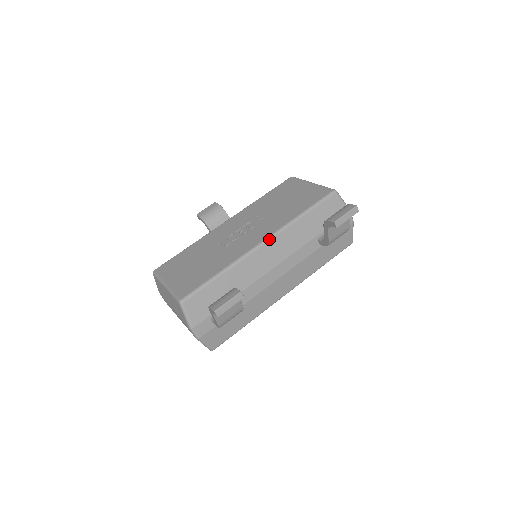
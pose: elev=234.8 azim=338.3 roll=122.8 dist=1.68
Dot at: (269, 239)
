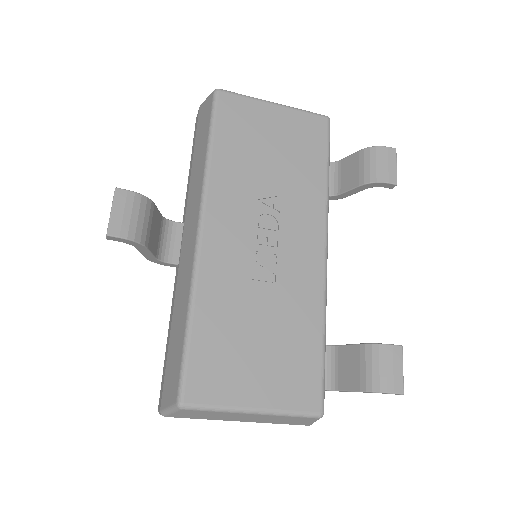
Dot at: occluded
